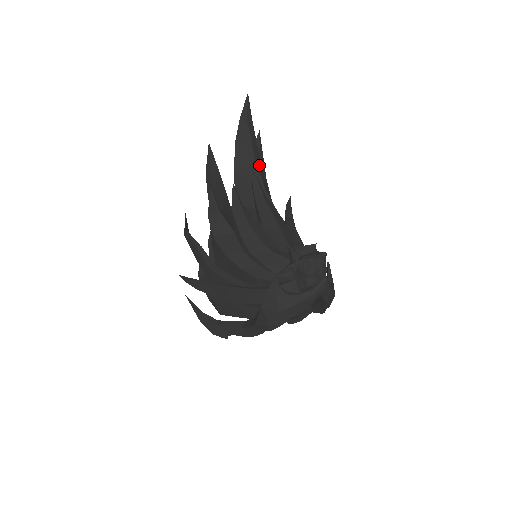
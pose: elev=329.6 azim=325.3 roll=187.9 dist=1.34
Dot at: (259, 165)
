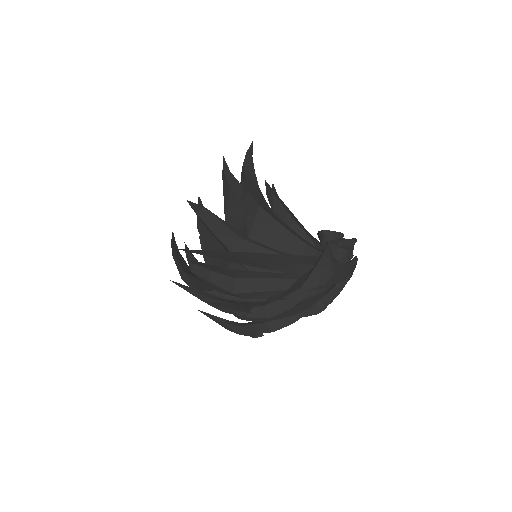
Dot at: occluded
